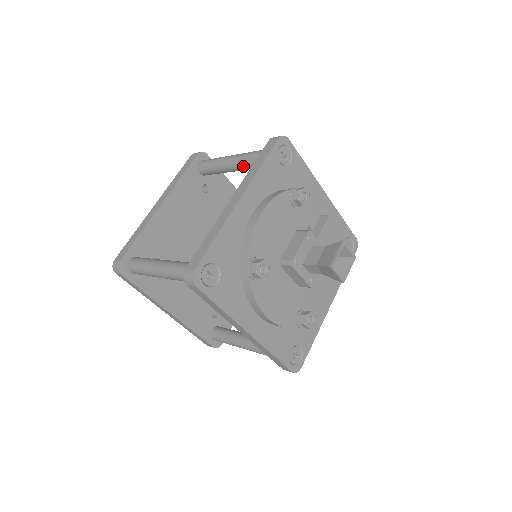
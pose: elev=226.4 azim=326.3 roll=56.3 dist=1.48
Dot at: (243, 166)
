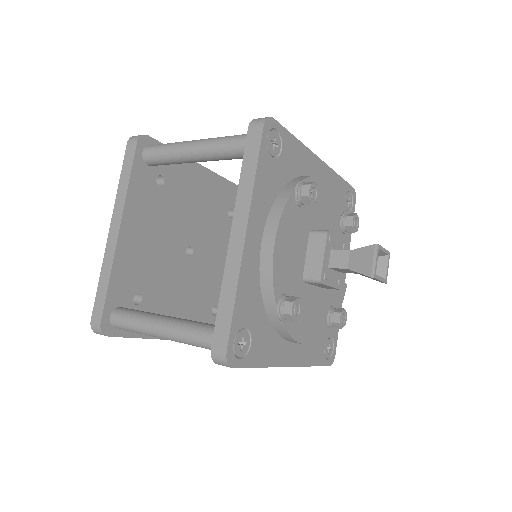
Dot at: occluded
